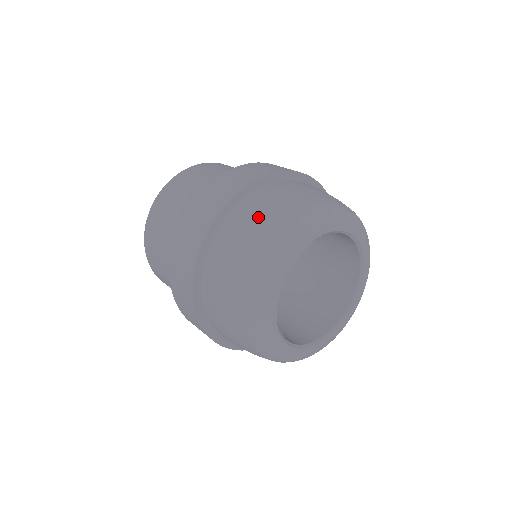
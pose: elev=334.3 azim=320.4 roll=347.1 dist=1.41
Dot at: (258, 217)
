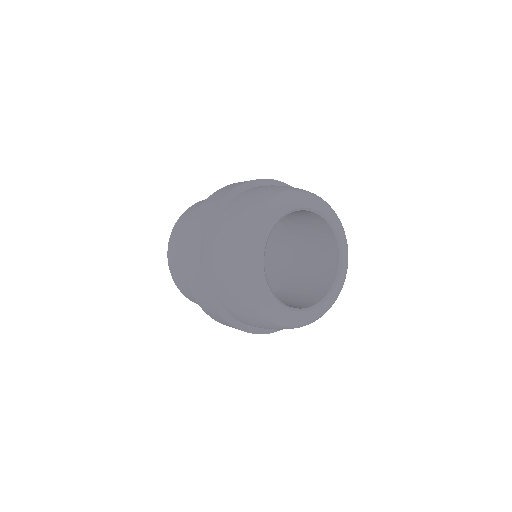
Dot at: occluded
